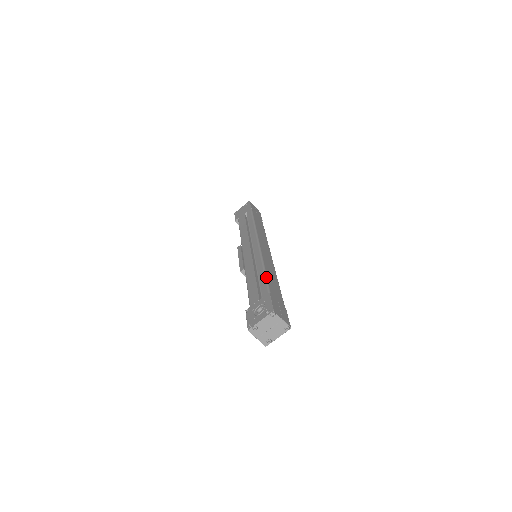
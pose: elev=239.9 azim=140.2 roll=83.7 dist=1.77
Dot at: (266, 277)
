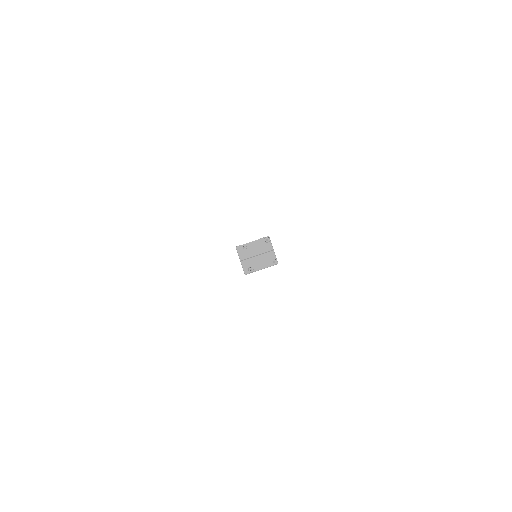
Dot at: occluded
